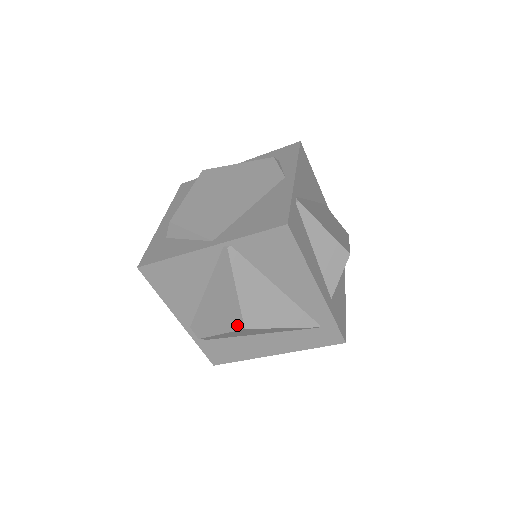
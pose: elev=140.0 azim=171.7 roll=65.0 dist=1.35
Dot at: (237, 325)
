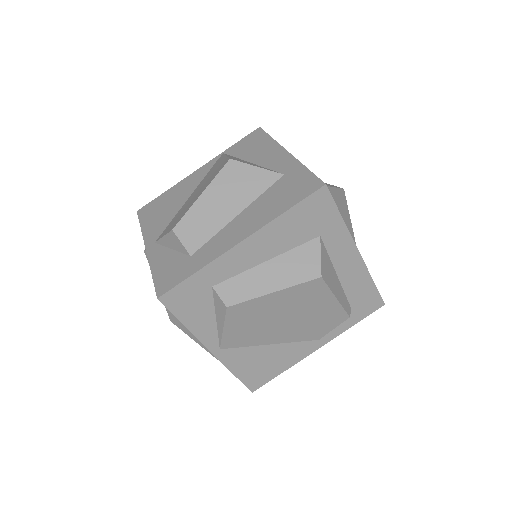
Dot at: (170, 315)
